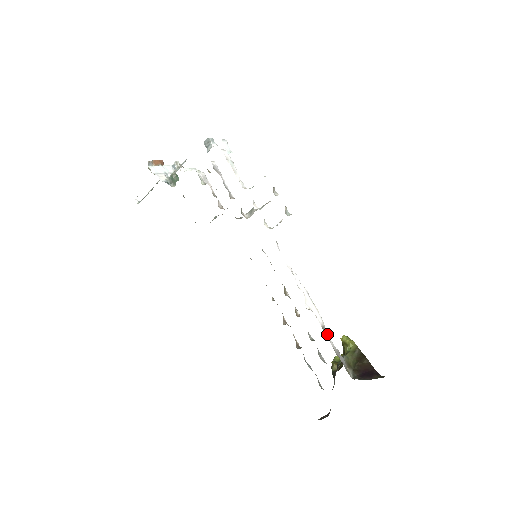
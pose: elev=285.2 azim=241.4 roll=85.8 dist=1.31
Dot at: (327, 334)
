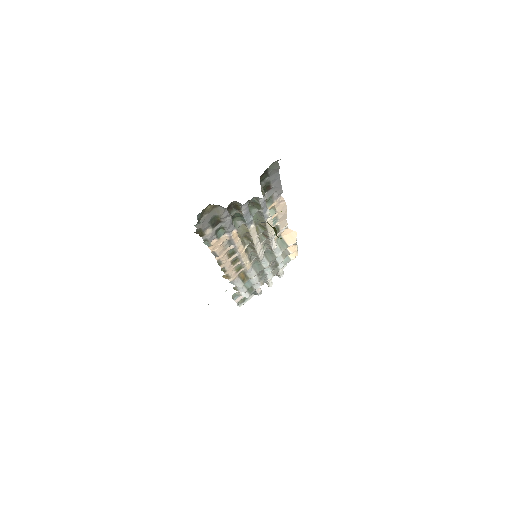
Dot at: occluded
